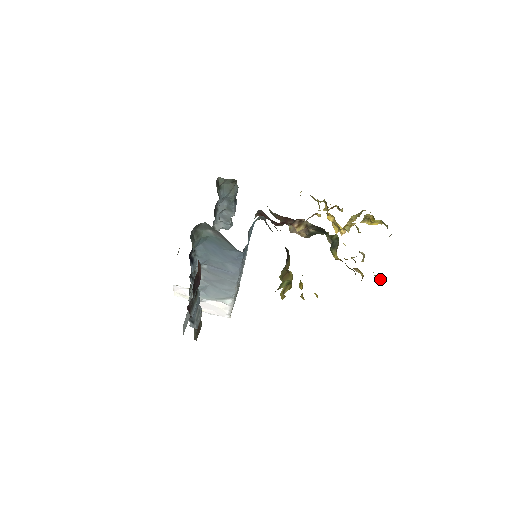
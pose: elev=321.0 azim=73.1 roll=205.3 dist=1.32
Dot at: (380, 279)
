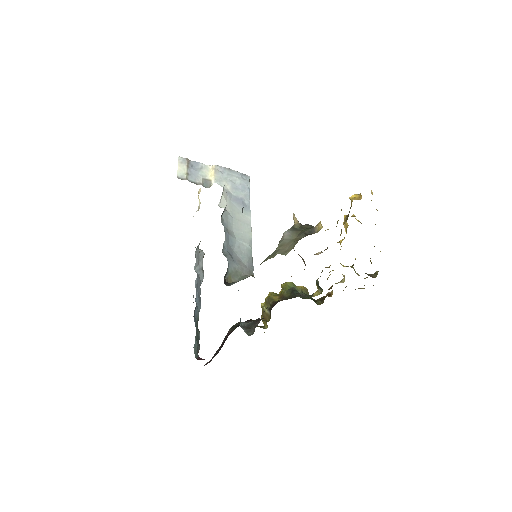
Dot at: occluded
